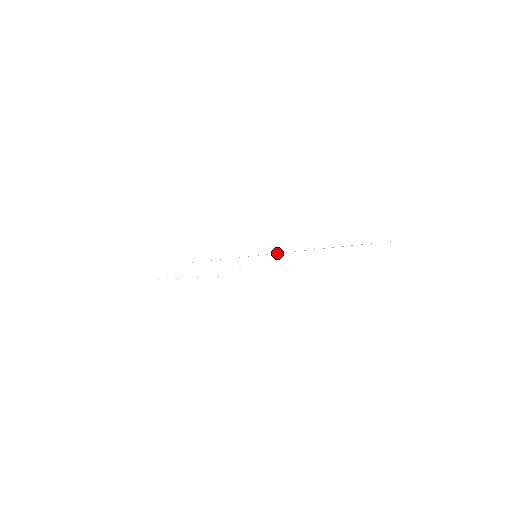
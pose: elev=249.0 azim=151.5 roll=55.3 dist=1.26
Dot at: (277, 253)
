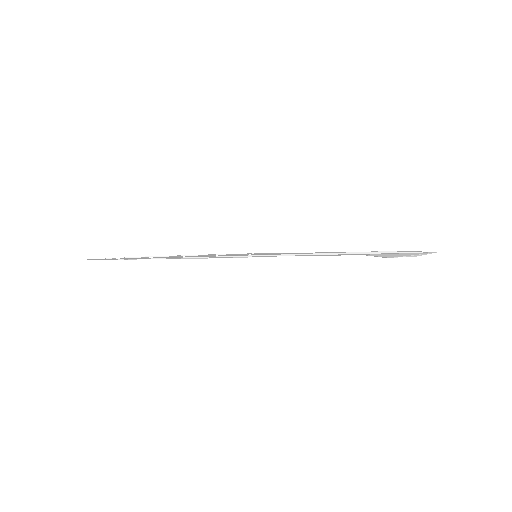
Dot at: (288, 255)
